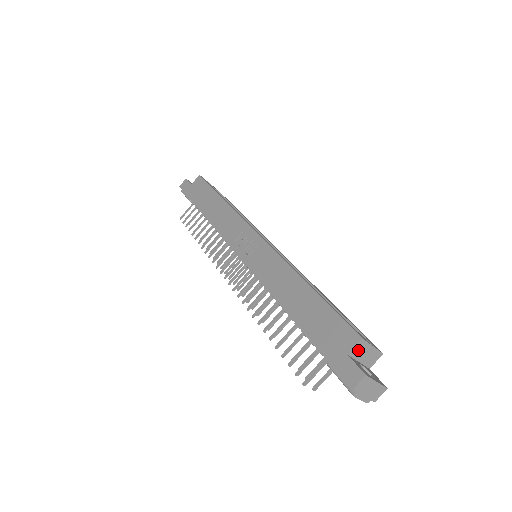
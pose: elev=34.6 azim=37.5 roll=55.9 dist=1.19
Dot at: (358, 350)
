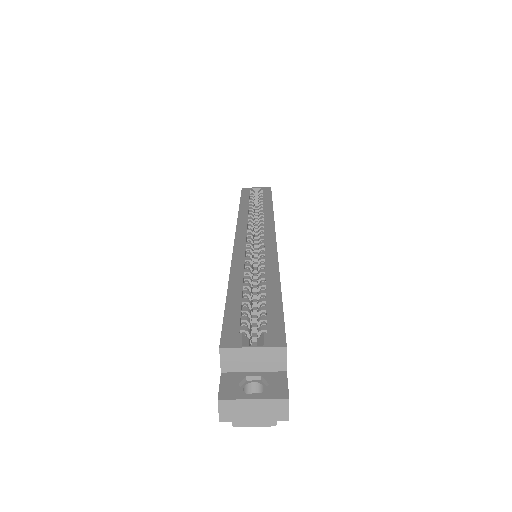
Dot at: (232, 361)
